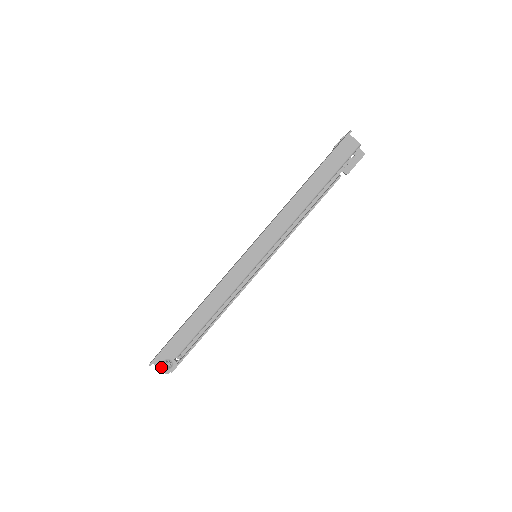
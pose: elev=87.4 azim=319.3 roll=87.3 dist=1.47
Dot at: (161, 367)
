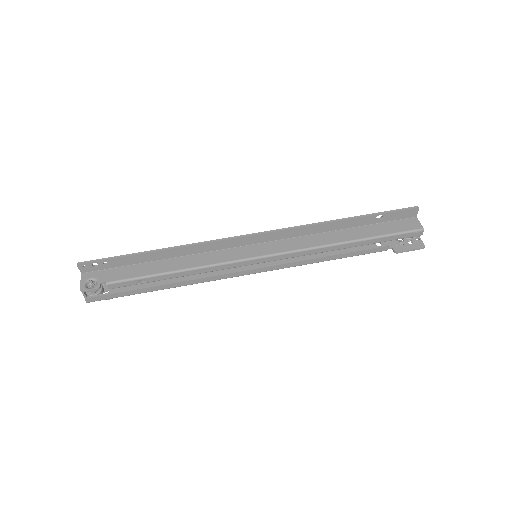
Dot at: (84, 281)
